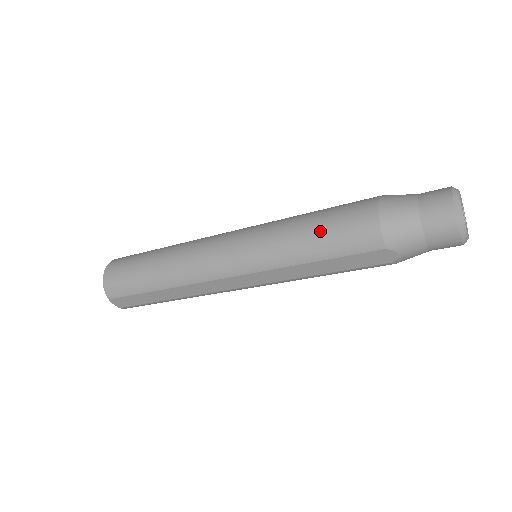
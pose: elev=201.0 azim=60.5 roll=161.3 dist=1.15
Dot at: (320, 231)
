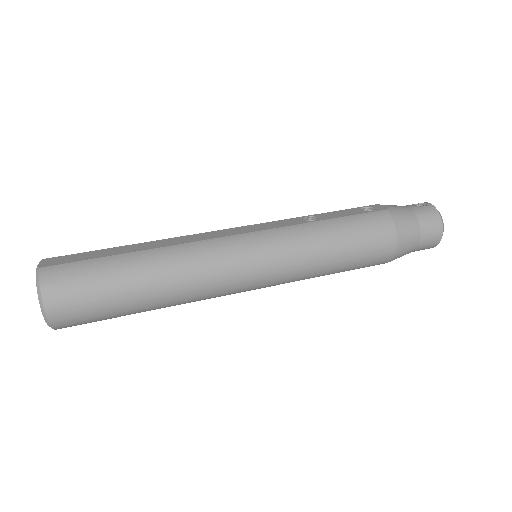
Dot at: (348, 264)
